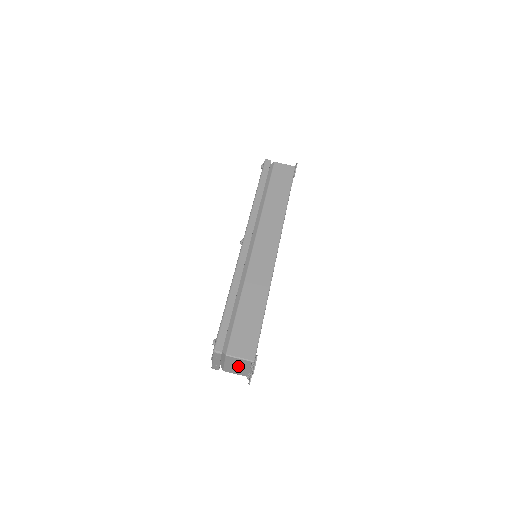
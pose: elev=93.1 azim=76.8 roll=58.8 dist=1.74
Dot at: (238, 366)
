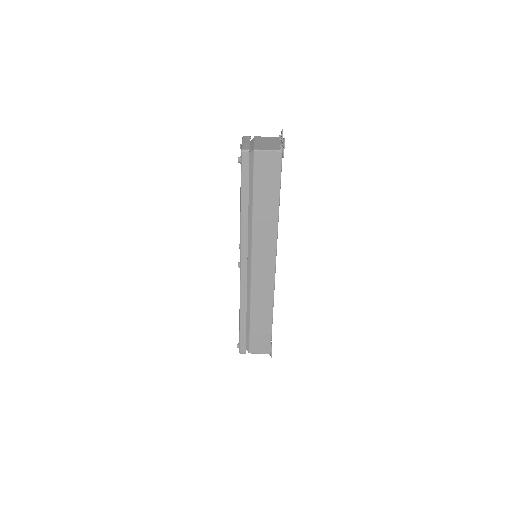
Dot at: occluded
